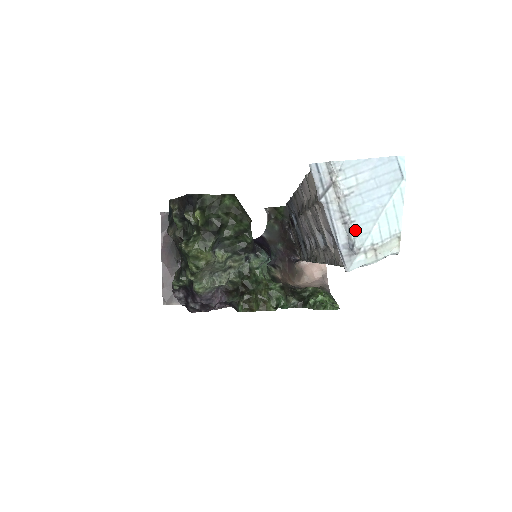
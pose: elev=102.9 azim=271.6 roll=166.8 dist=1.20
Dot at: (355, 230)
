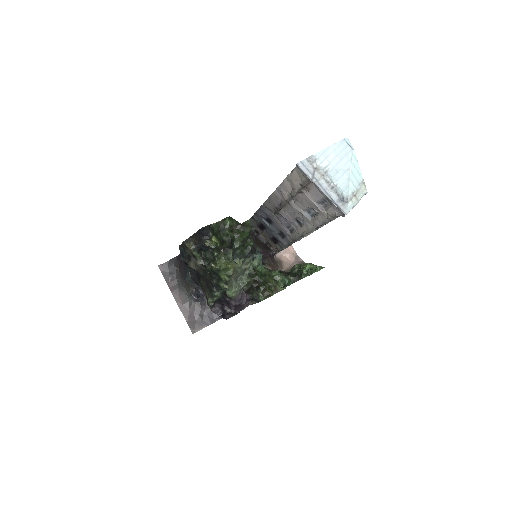
Dot at: (340, 189)
